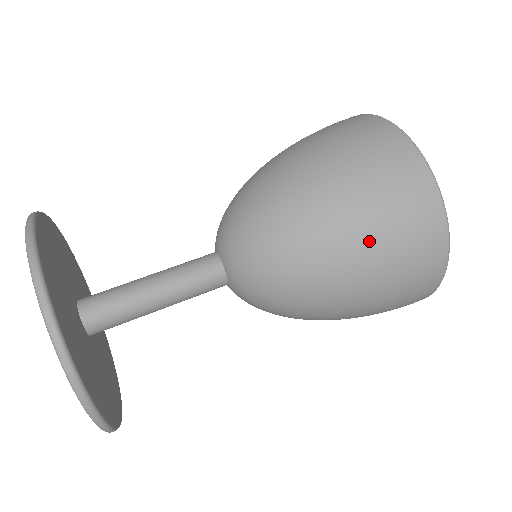
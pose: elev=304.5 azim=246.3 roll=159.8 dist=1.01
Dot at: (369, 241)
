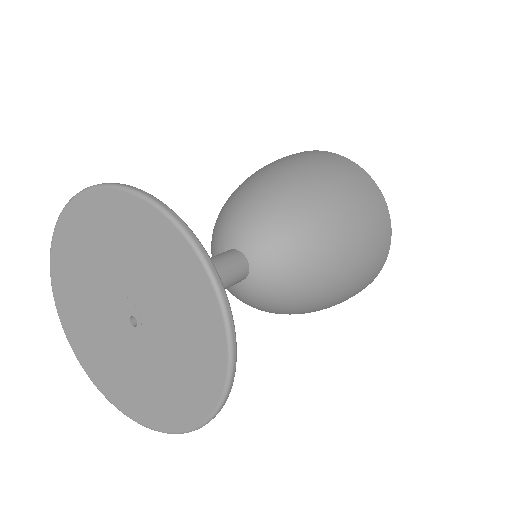
Dot at: (340, 187)
